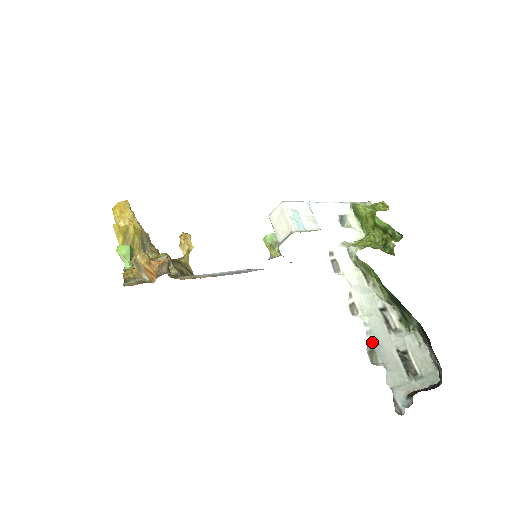
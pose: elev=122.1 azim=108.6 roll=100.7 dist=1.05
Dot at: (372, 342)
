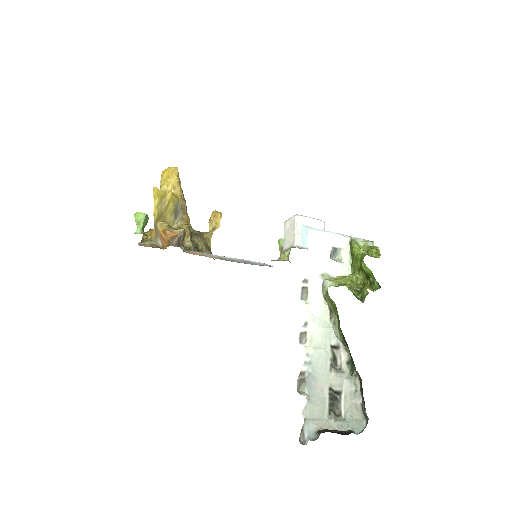
Dot at: (307, 372)
